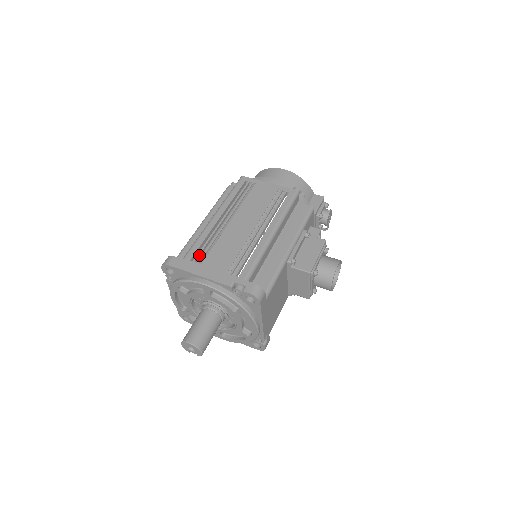
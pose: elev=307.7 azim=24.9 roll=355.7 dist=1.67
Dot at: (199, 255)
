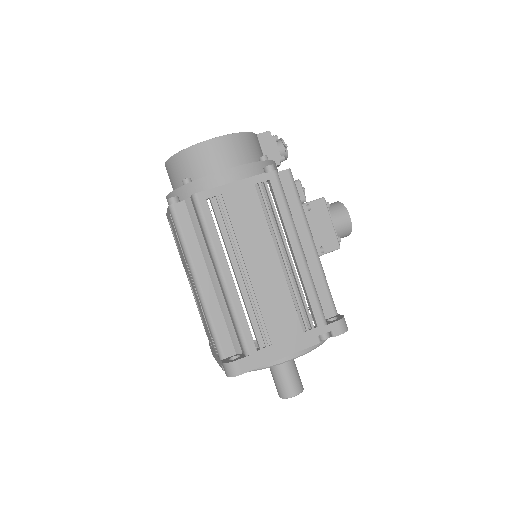
Dot at: (258, 337)
